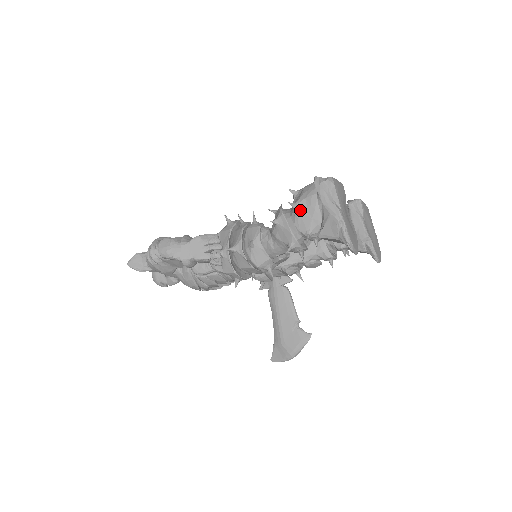
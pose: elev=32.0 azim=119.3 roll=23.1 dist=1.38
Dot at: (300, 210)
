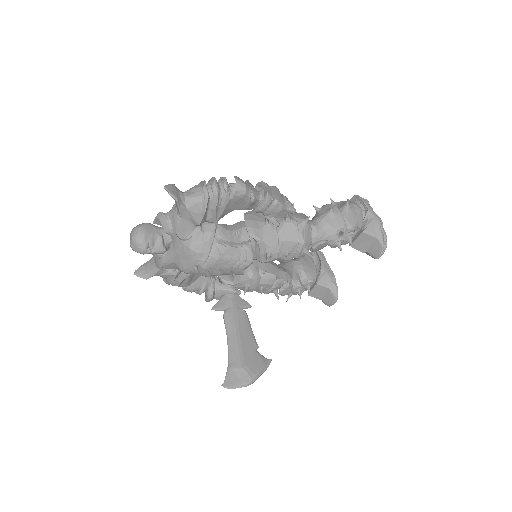
Dot at: (351, 208)
